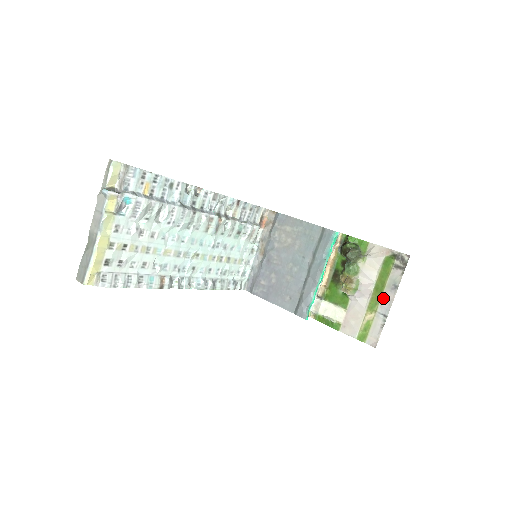
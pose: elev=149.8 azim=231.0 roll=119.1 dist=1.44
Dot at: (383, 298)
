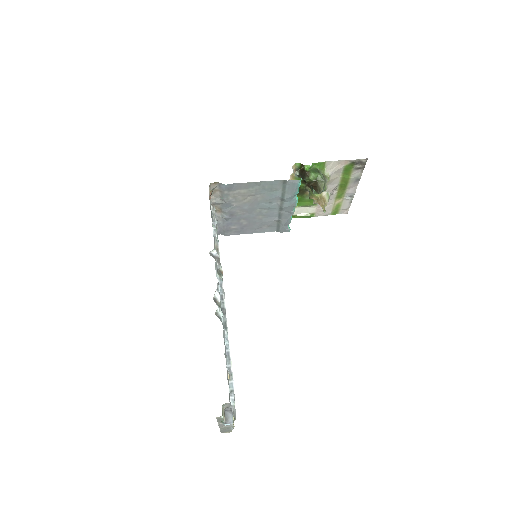
Dot at: (348, 189)
